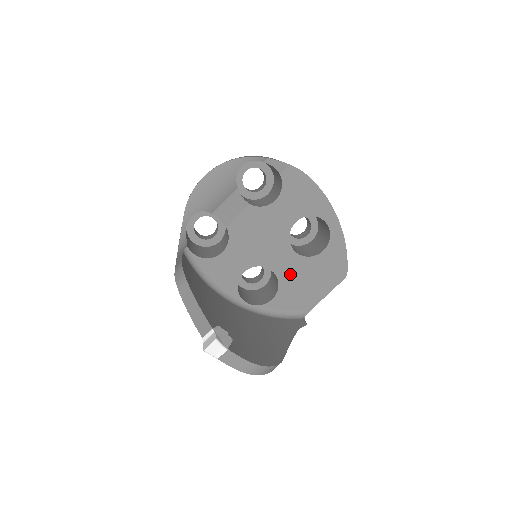
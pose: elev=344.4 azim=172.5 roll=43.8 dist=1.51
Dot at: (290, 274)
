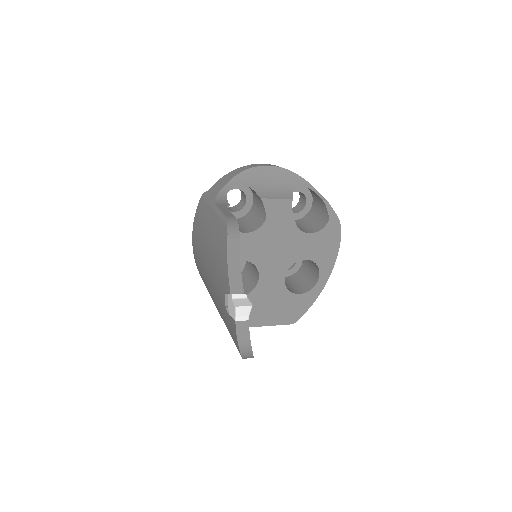
Dot at: (266, 290)
